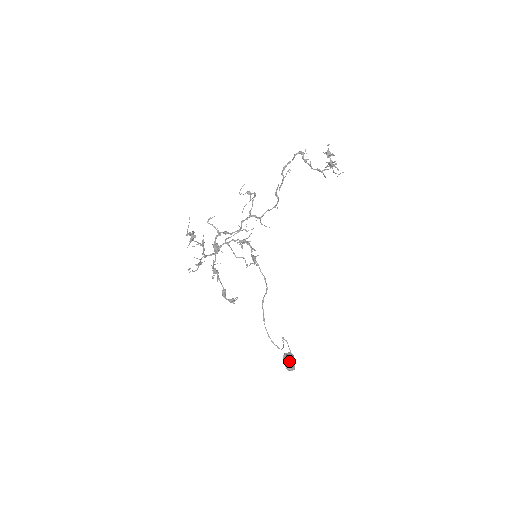
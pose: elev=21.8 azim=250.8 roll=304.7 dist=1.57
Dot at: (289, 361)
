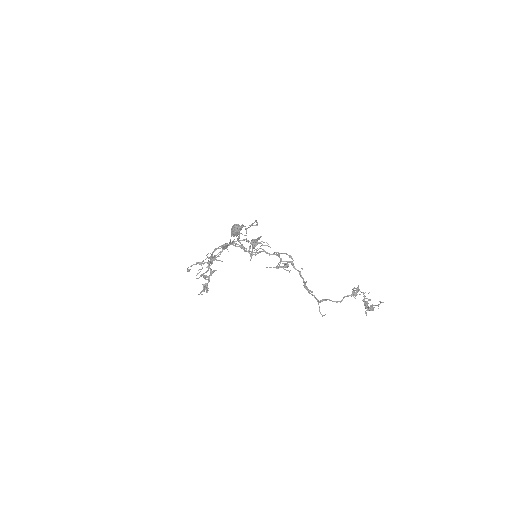
Dot at: occluded
